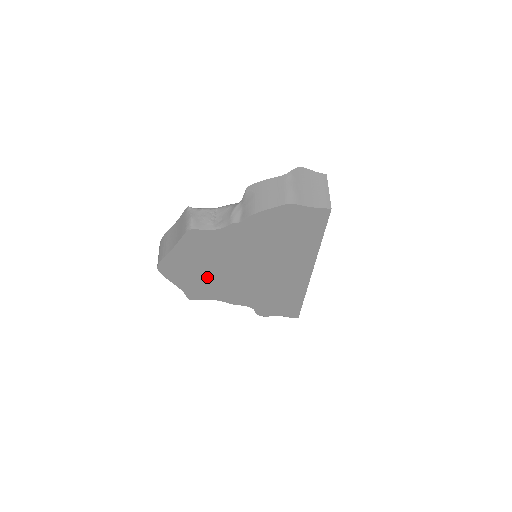
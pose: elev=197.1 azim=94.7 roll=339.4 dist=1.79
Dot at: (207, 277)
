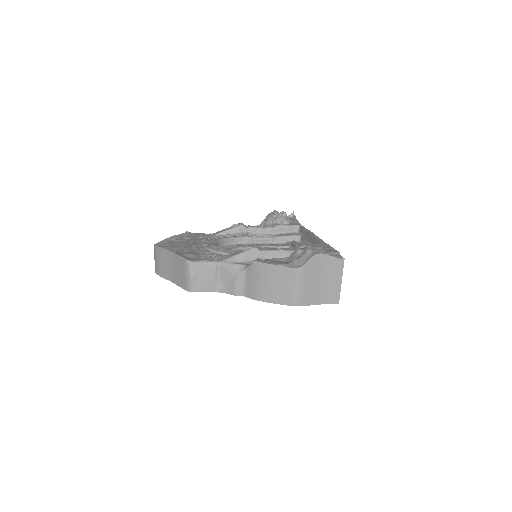
Dot at: occluded
